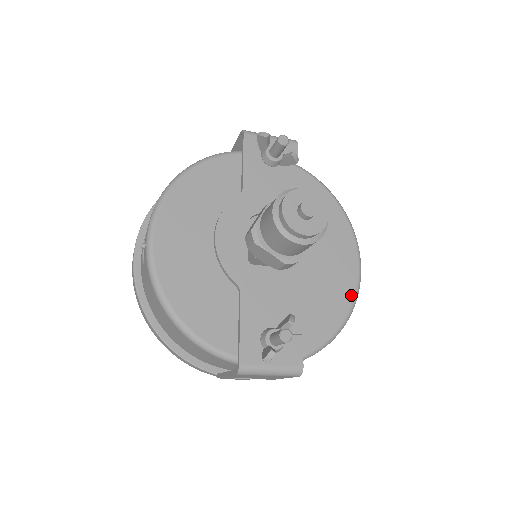
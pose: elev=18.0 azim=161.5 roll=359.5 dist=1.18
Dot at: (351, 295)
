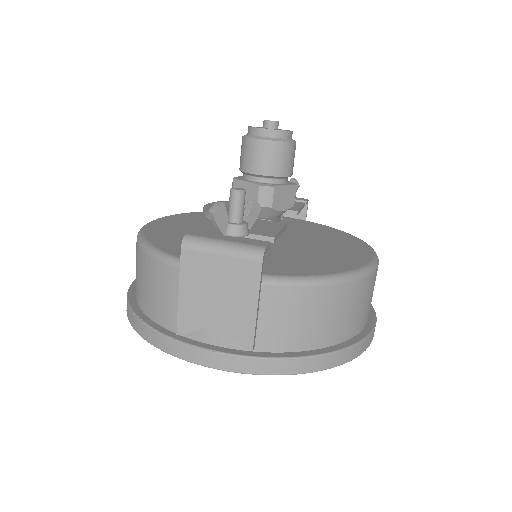
Dot at: (360, 264)
